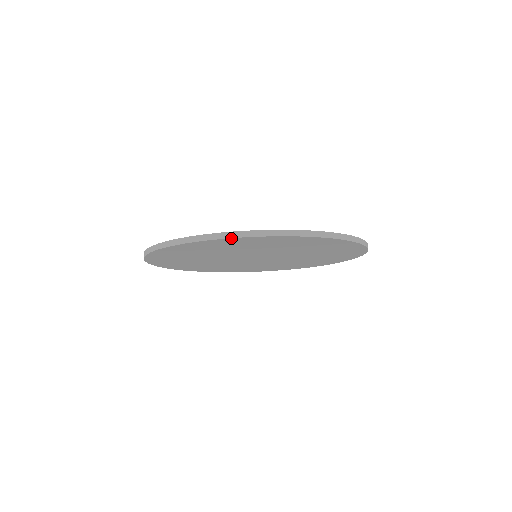
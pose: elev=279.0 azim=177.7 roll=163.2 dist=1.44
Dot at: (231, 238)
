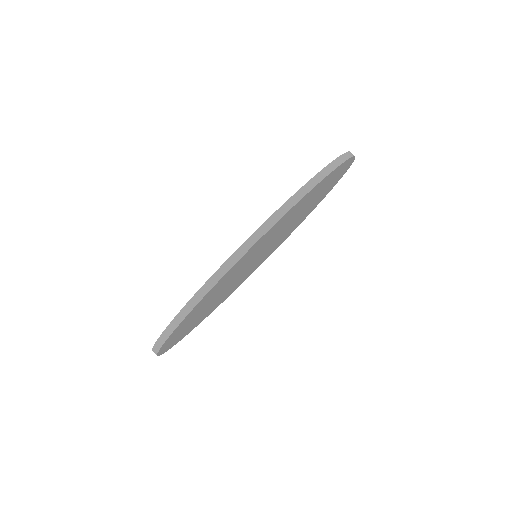
Dot at: (277, 221)
